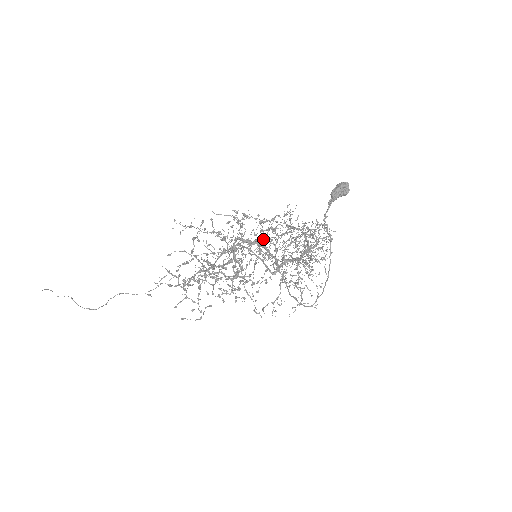
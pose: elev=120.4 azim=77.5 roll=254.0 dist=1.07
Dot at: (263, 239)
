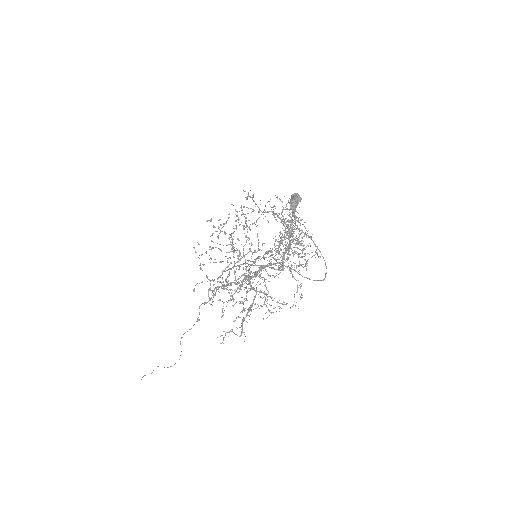
Dot at: (247, 231)
